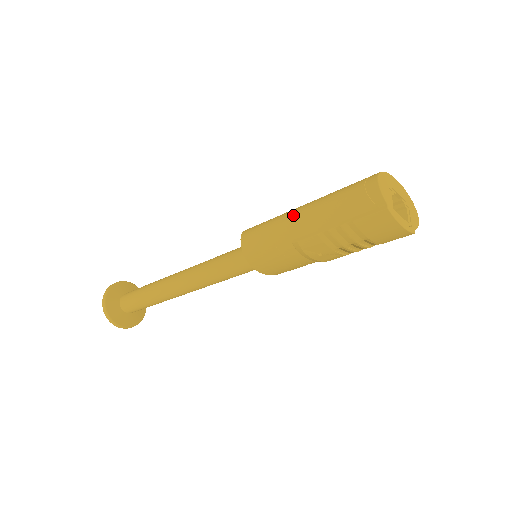
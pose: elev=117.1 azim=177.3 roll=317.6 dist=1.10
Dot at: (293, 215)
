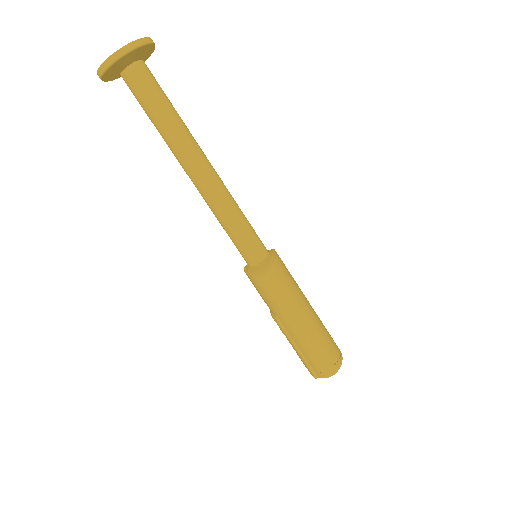
Dot at: (296, 320)
